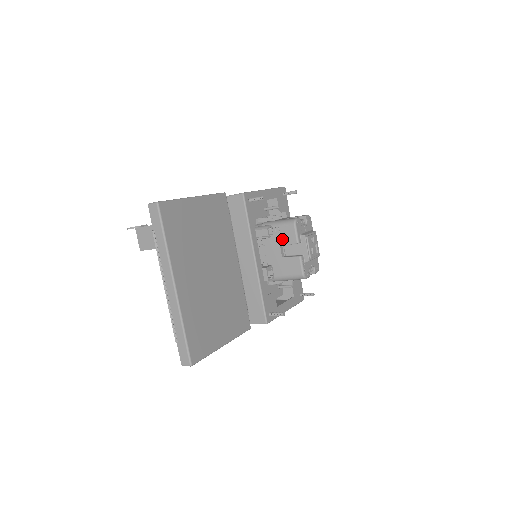
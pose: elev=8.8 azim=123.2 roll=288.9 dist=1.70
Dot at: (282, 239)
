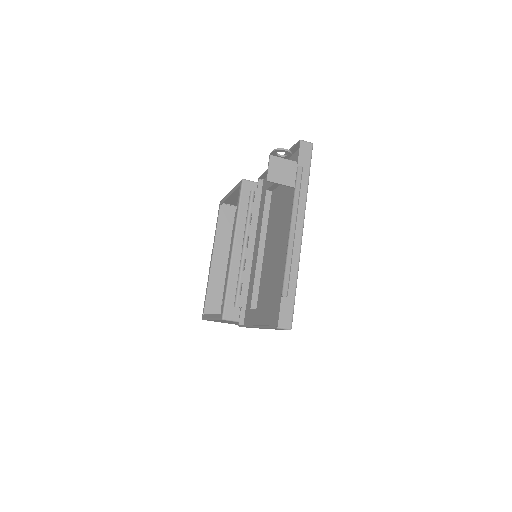
Dot at: occluded
